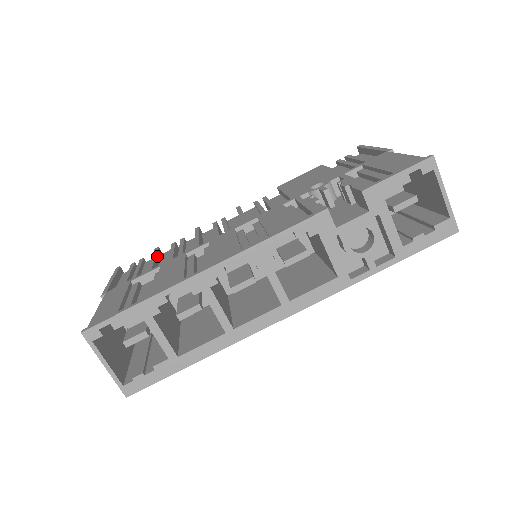
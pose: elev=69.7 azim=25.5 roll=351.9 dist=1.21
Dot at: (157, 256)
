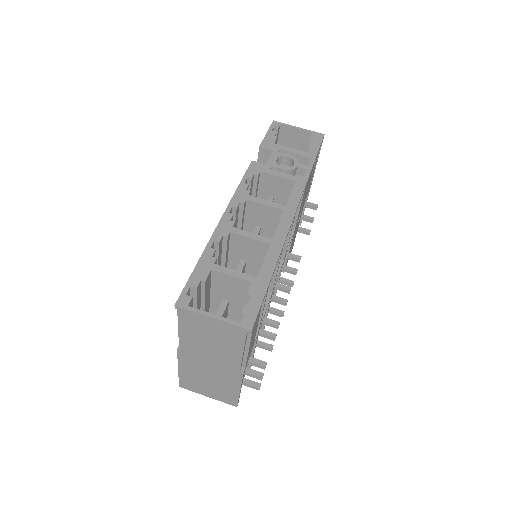
Dot at: occluded
